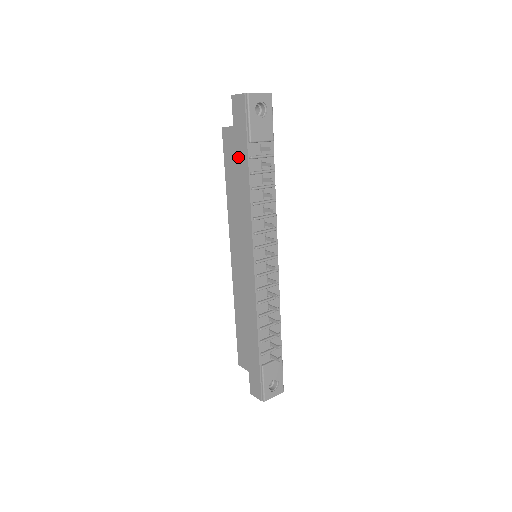
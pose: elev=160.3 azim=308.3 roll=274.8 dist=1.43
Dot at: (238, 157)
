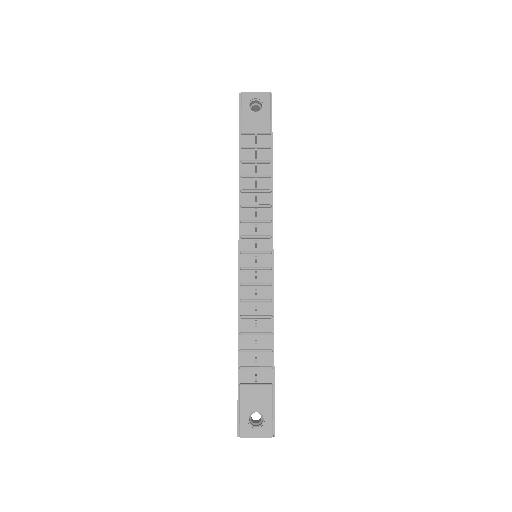
Dot at: occluded
